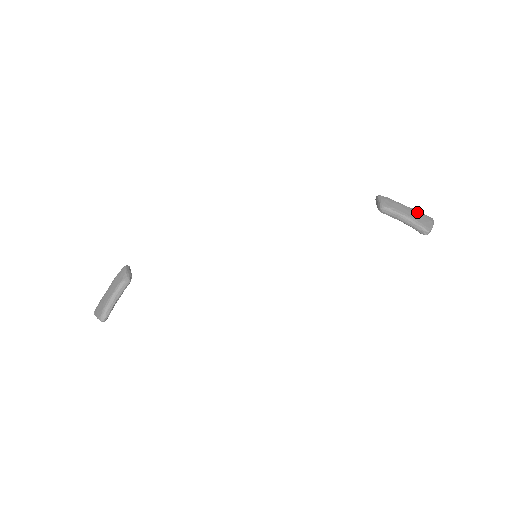
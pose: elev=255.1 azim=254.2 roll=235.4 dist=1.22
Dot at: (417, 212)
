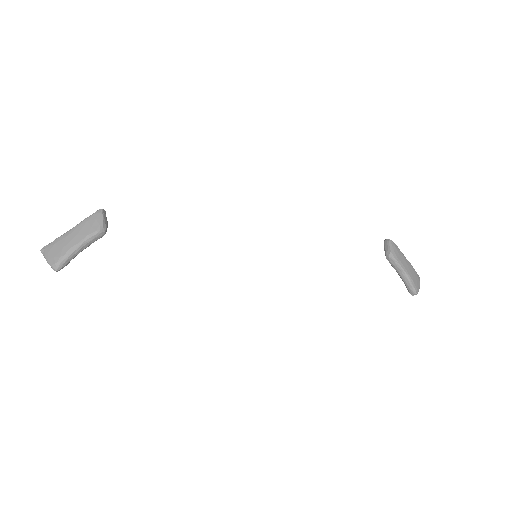
Dot at: (414, 270)
